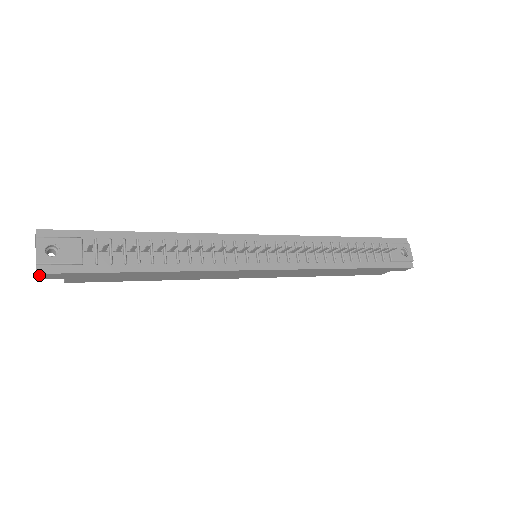
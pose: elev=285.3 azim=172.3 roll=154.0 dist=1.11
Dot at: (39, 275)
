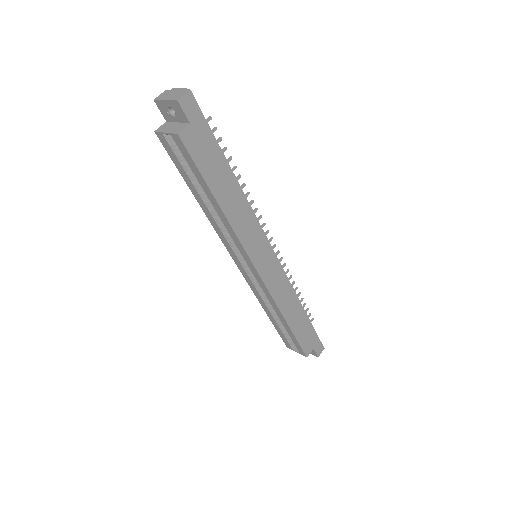
Dot at: (187, 95)
